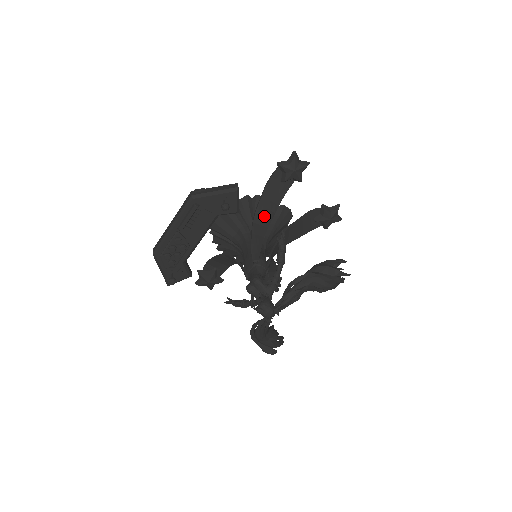
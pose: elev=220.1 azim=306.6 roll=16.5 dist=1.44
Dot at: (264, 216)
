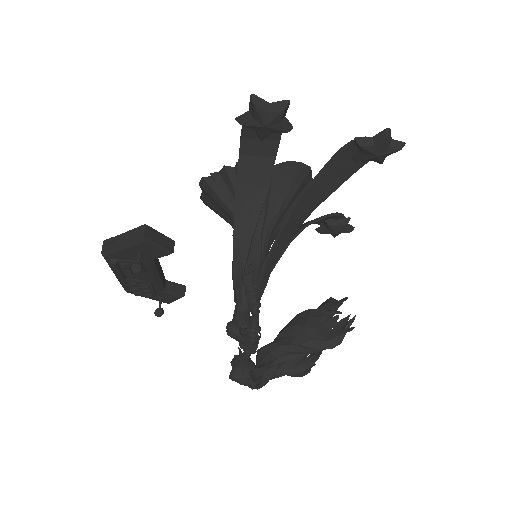
Dot at: (250, 200)
